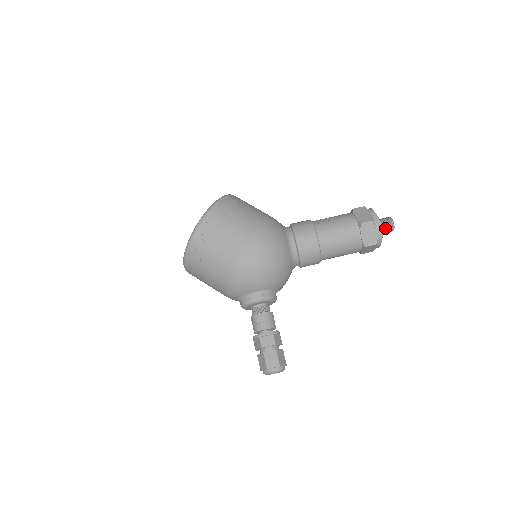
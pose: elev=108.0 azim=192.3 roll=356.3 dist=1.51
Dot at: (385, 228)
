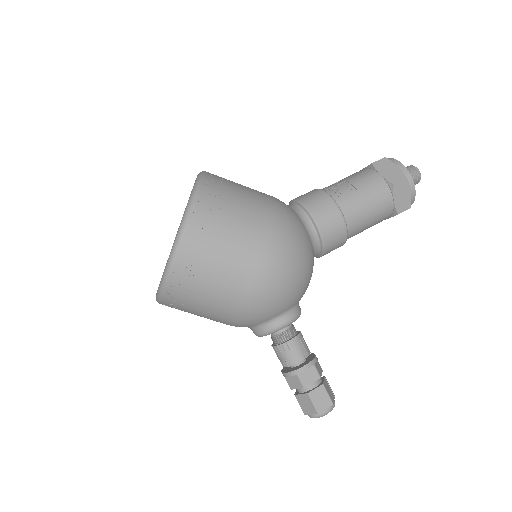
Dot at: occluded
